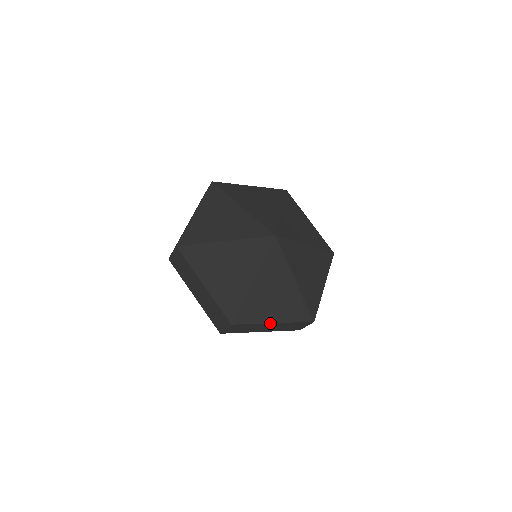
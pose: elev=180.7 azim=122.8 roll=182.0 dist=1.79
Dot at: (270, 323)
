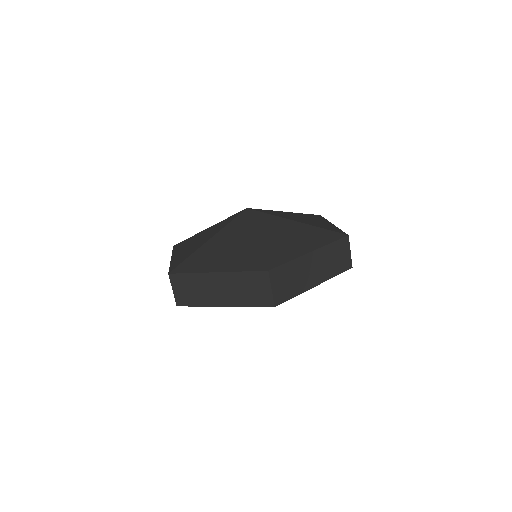
Dot at: (211, 273)
